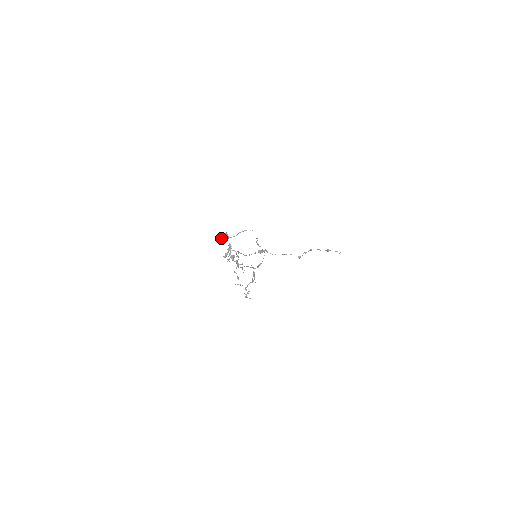
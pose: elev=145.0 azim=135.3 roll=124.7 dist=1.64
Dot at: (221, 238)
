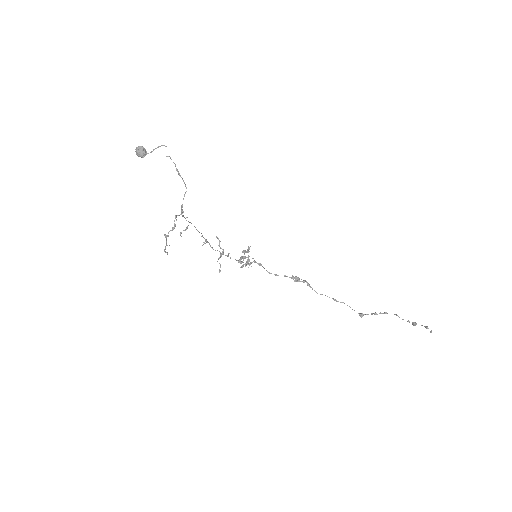
Dot at: (136, 151)
